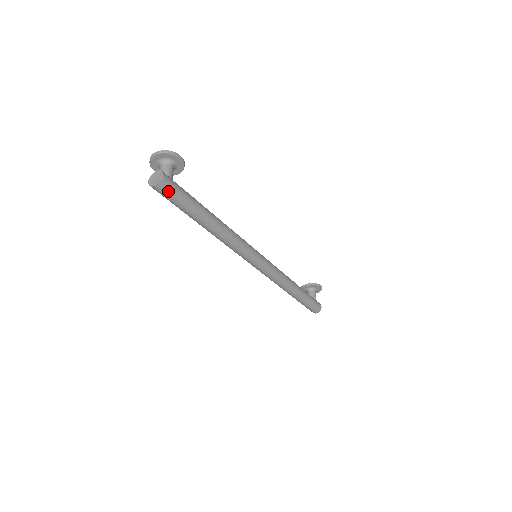
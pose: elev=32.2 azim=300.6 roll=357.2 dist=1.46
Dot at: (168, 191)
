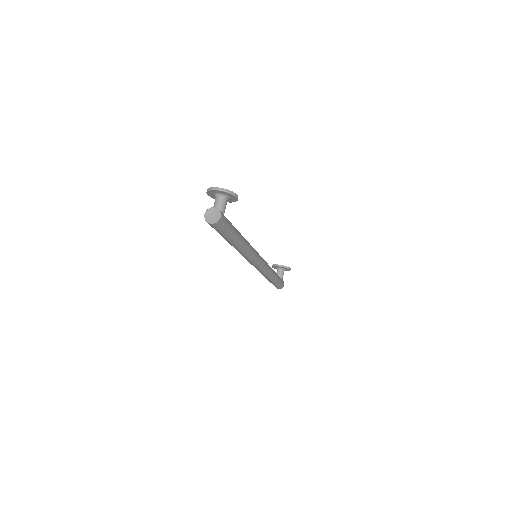
Dot at: (219, 227)
